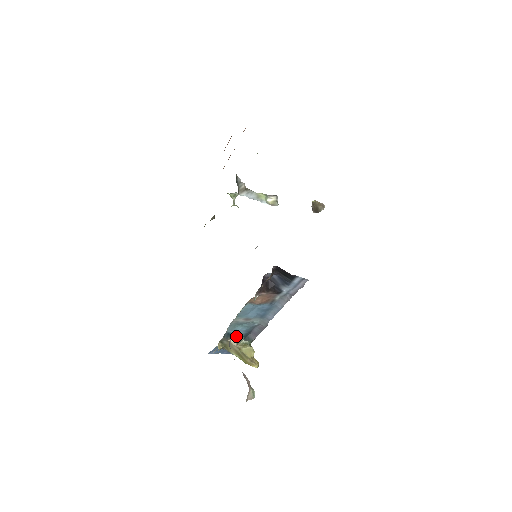
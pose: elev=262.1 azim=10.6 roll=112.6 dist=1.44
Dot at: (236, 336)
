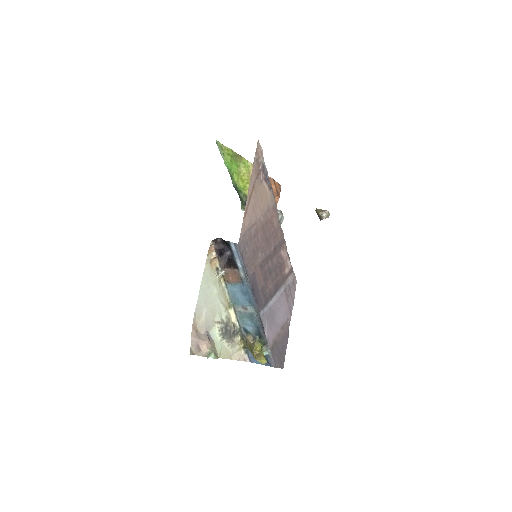
Dot at: (252, 334)
